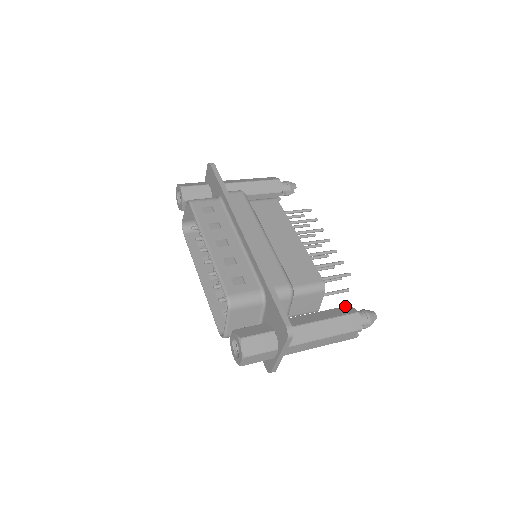
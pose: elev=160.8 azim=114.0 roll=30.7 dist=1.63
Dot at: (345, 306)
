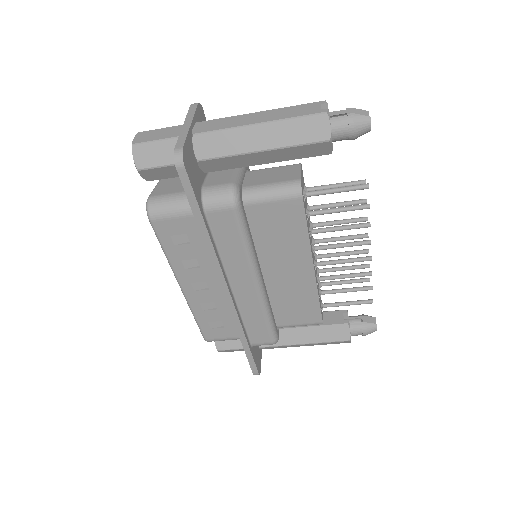
Dot at: occluded
